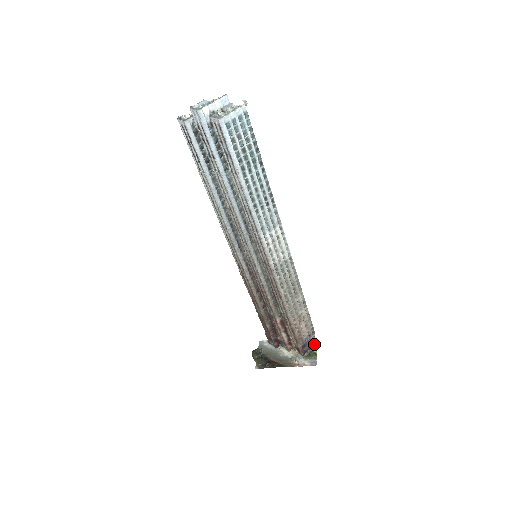
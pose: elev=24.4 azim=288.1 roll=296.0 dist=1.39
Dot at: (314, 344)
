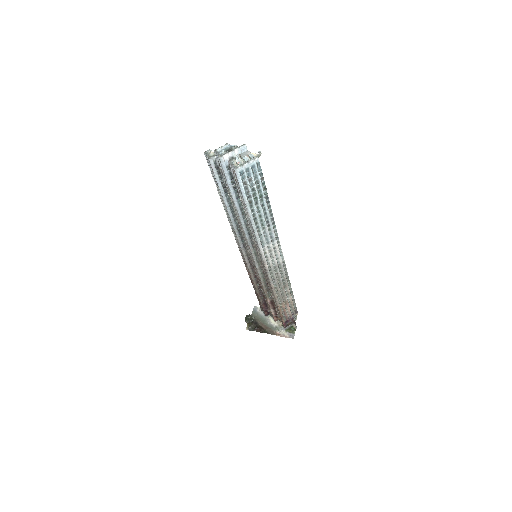
Dot at: (295, 322)
